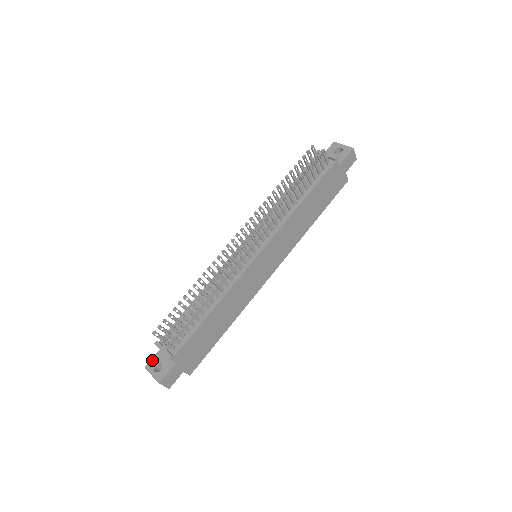
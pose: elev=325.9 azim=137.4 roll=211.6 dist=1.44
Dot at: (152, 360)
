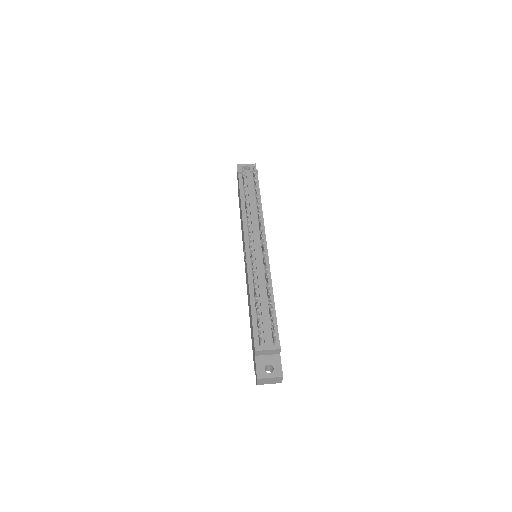
Dot at: (258, 369)
